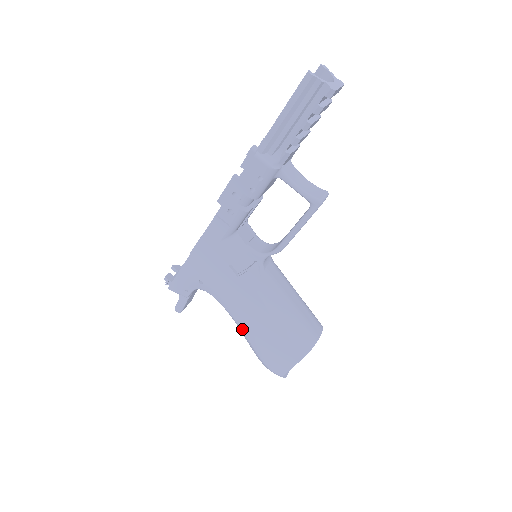
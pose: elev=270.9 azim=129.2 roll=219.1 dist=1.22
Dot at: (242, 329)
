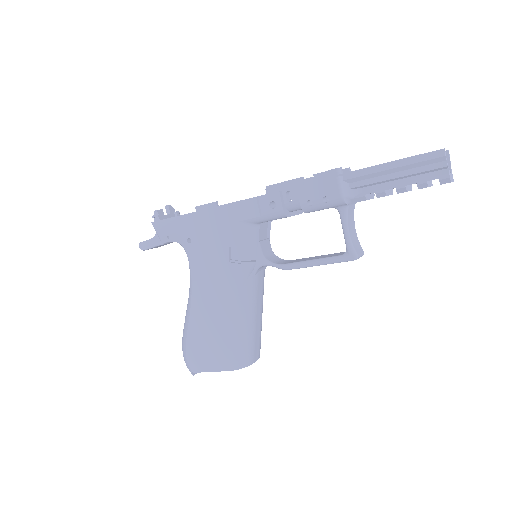
Dot at: (192, 307)
